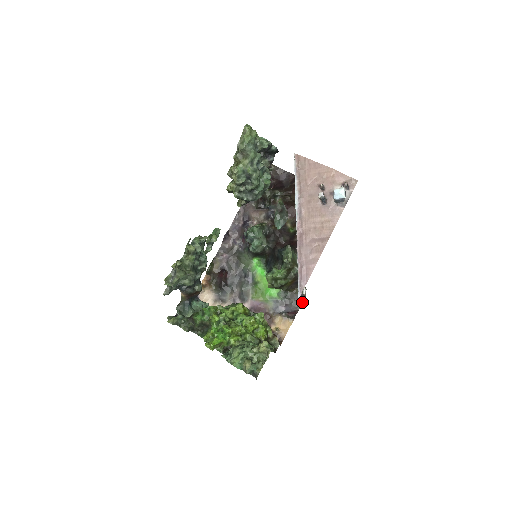
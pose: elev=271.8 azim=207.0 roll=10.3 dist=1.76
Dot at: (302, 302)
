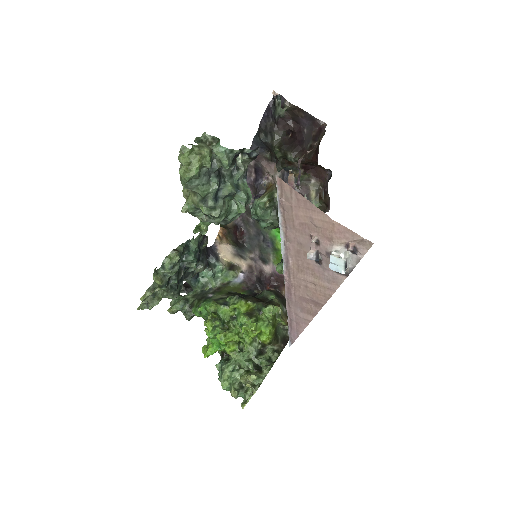
Dot at: occluded
